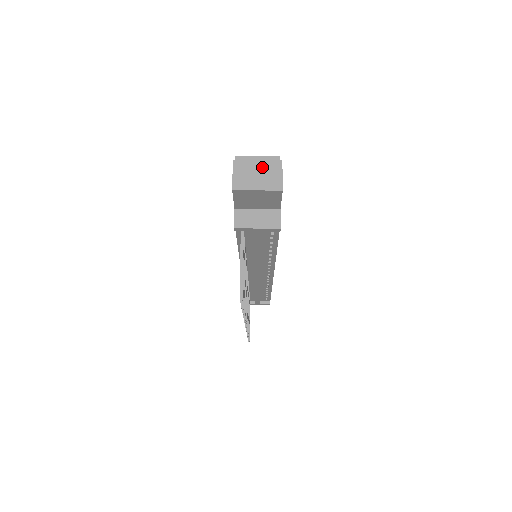
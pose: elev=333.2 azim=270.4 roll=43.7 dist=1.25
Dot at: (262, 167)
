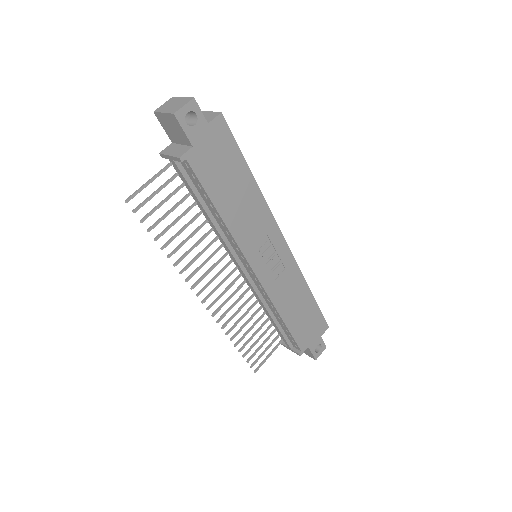
Dot at: (180, 101)
